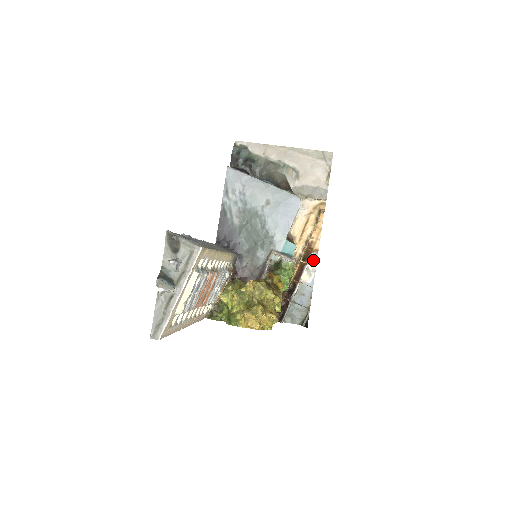
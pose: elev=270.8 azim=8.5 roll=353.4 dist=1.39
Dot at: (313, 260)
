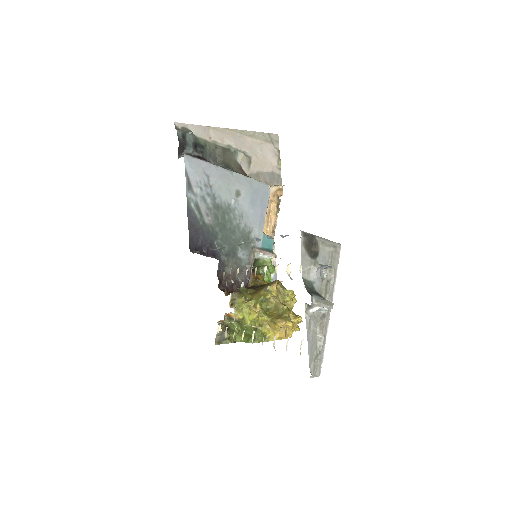
Dot at: occluded
